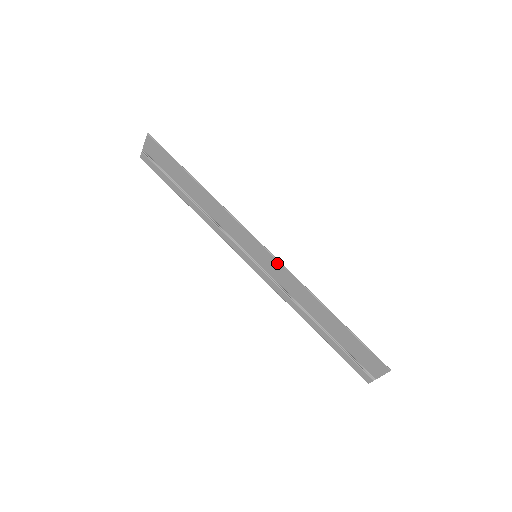
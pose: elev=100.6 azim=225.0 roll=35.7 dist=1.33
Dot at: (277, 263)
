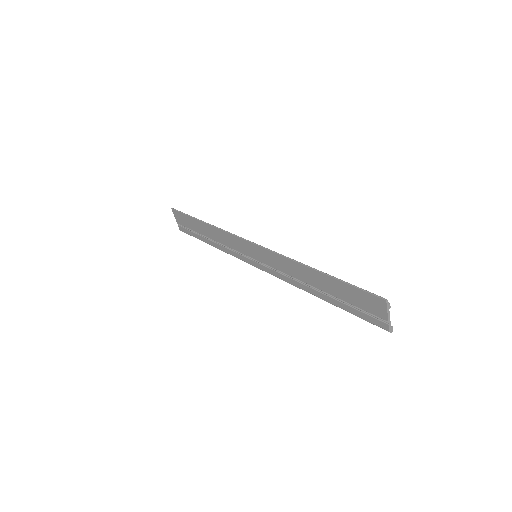
Dot at: (264, 250)
